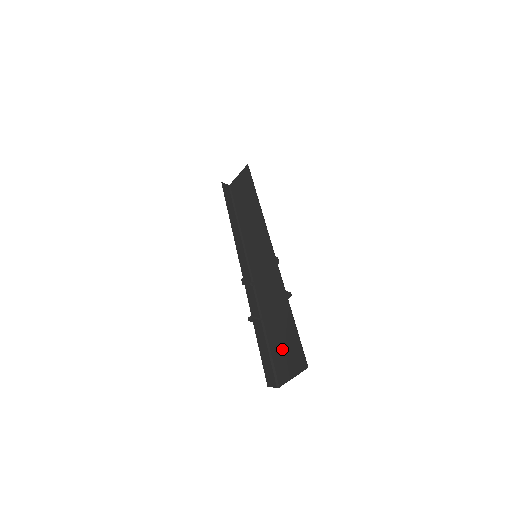
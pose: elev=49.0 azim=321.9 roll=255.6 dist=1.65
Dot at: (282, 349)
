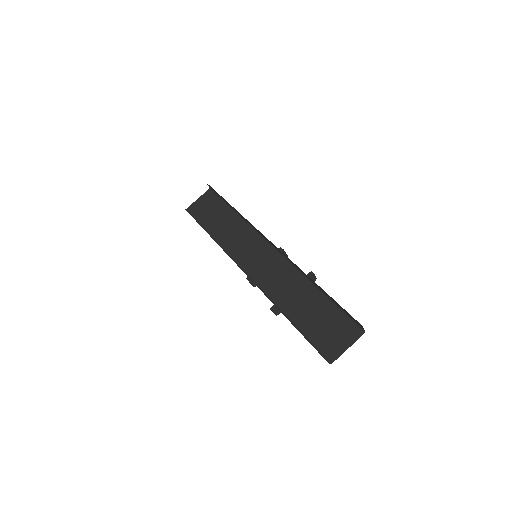
Dot at: (321, 328)
